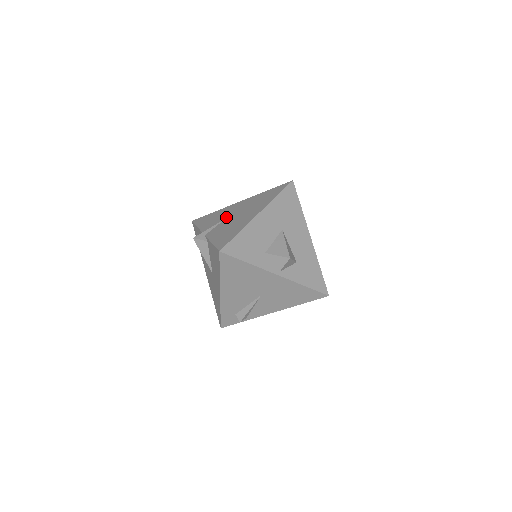
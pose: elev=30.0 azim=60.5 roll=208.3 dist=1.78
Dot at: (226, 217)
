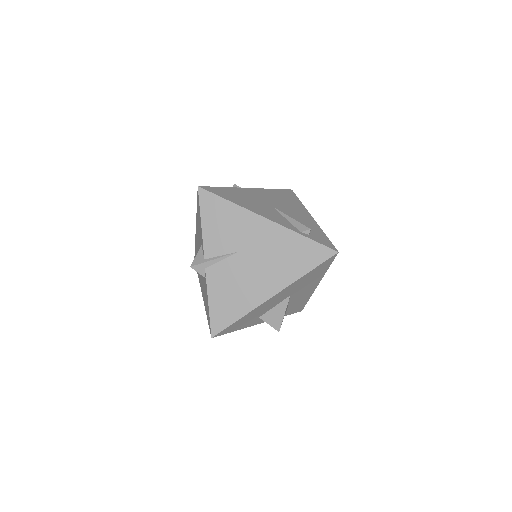
Dot at: (239, 250)
